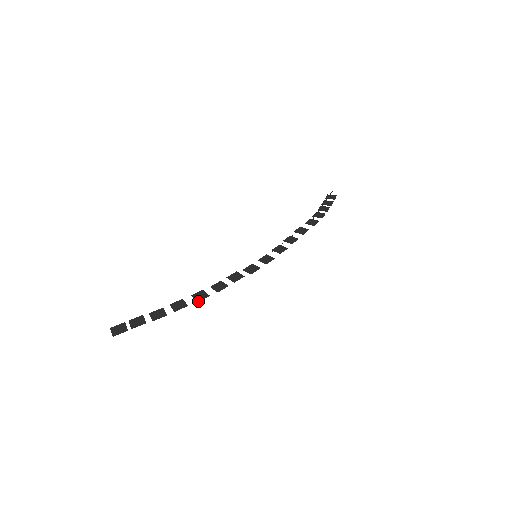
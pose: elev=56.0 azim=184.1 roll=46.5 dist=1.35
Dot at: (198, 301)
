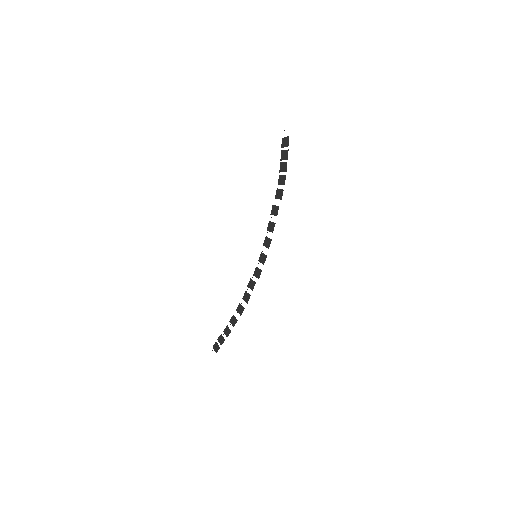
Dot at: occluded
